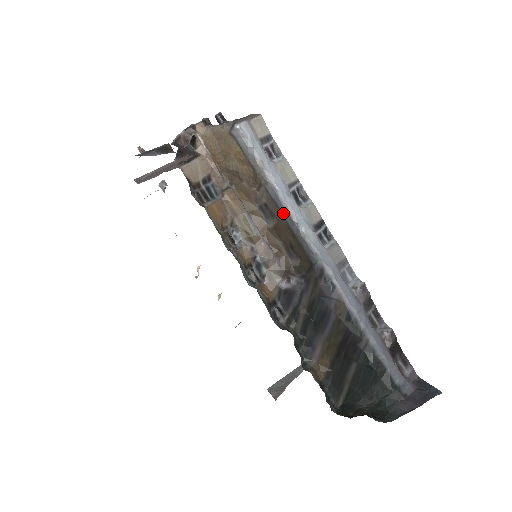
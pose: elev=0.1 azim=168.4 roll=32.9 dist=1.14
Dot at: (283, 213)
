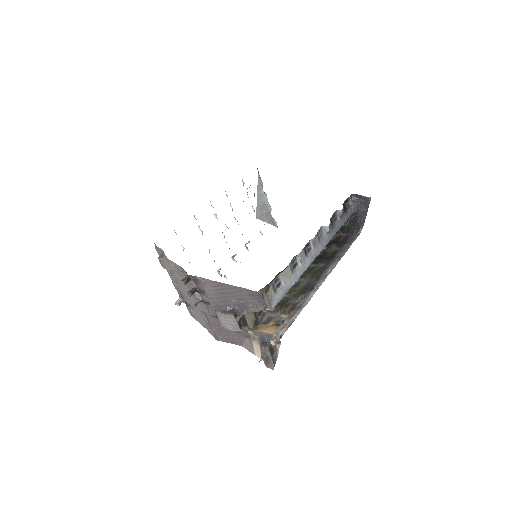
Dot at: occluded
